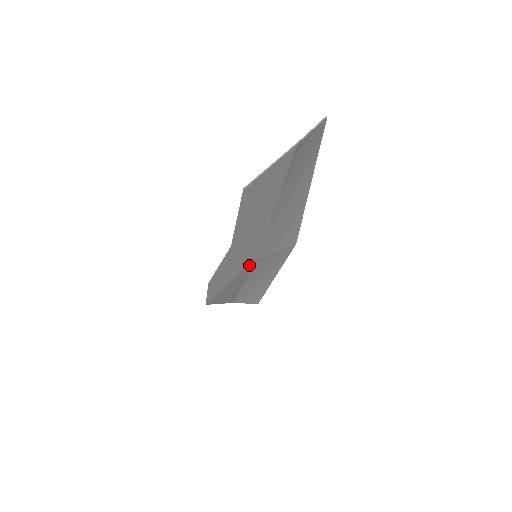
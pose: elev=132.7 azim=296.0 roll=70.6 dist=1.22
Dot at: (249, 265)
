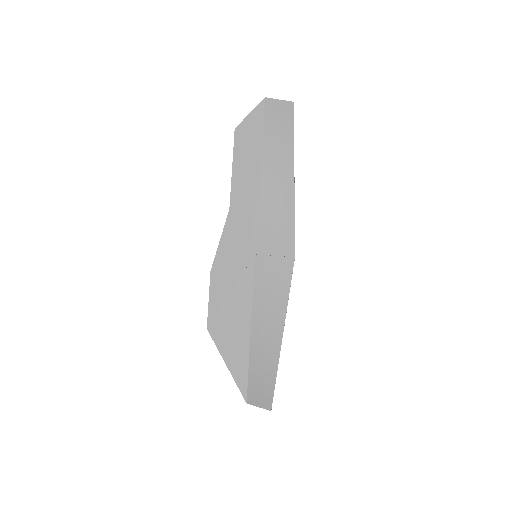
Dot at: (249, 266)
